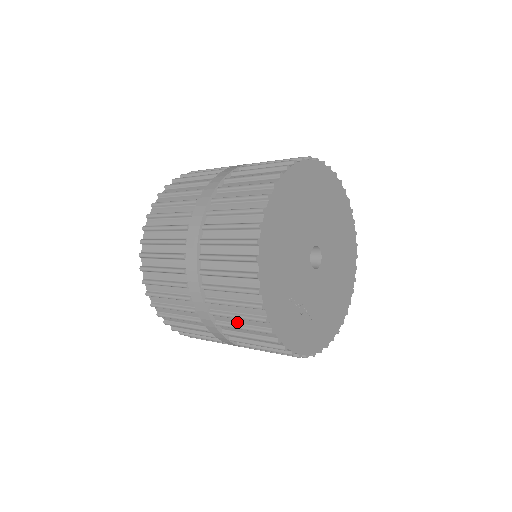
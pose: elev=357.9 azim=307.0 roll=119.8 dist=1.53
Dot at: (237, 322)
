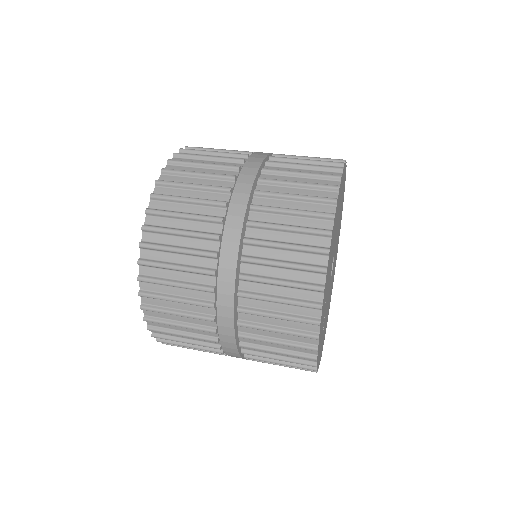
Dot at: (271, 323)
